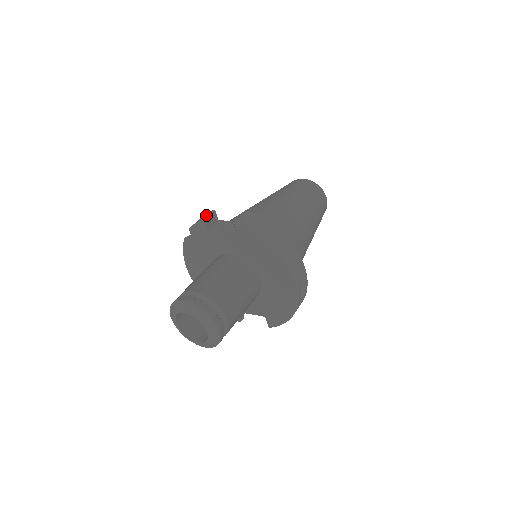
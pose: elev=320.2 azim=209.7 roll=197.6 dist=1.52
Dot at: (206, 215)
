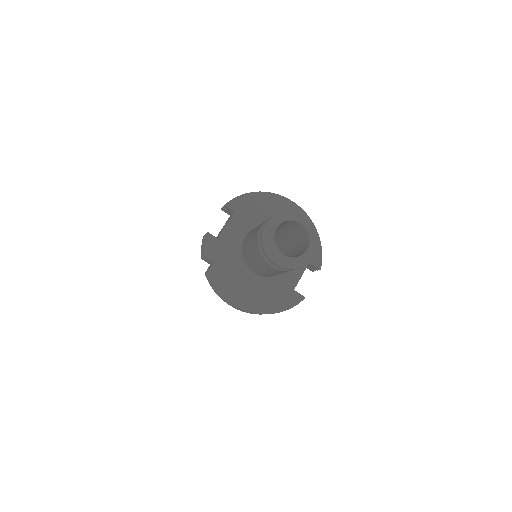
Dot at: (203, 242)
